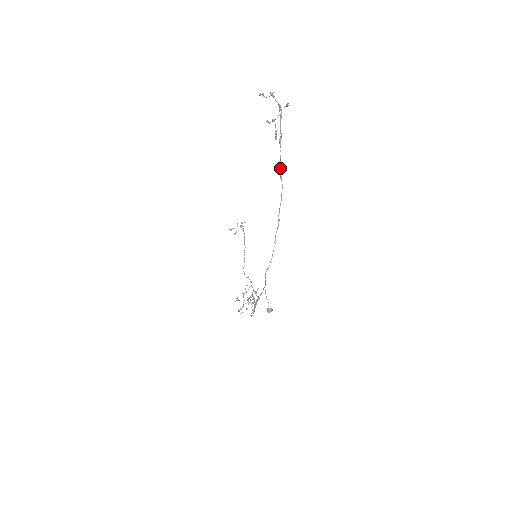
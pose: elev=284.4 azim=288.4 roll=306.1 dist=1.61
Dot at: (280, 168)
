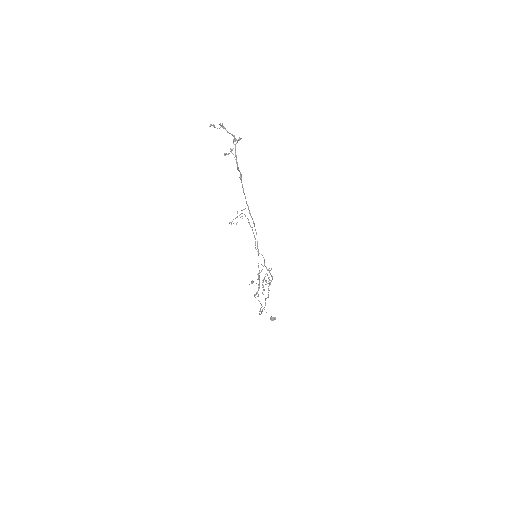
Dot at: (247, 205)
